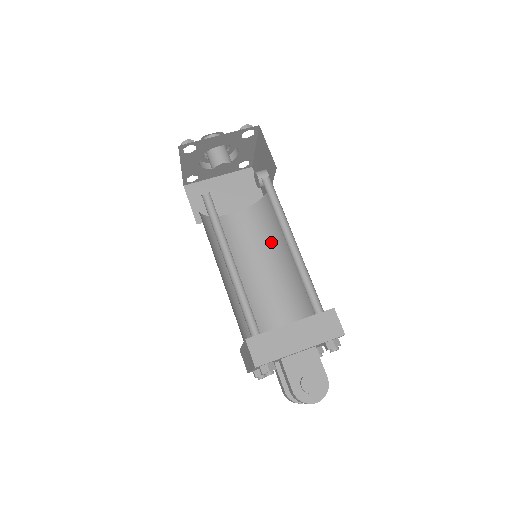
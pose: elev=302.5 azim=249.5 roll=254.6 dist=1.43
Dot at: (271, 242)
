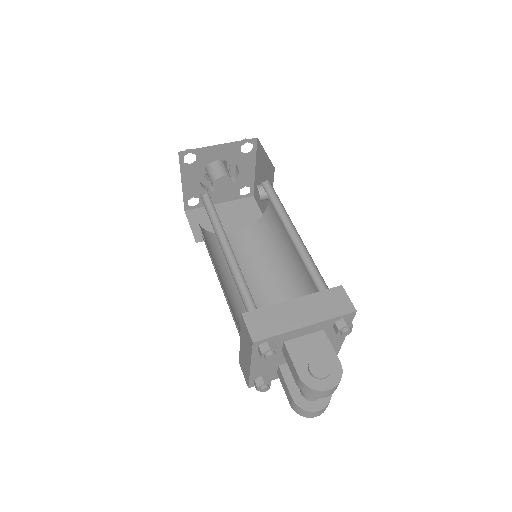
Dot at: (273, 254)
